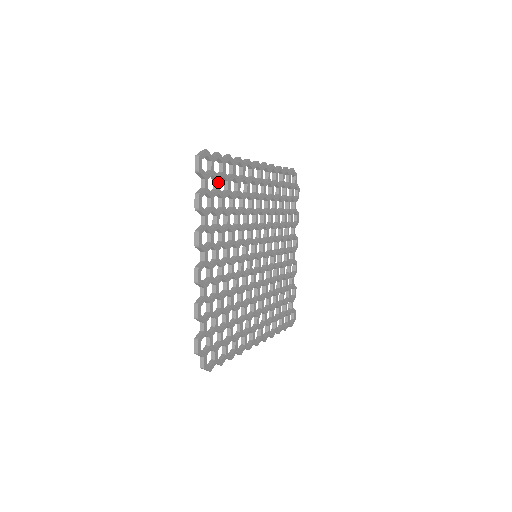
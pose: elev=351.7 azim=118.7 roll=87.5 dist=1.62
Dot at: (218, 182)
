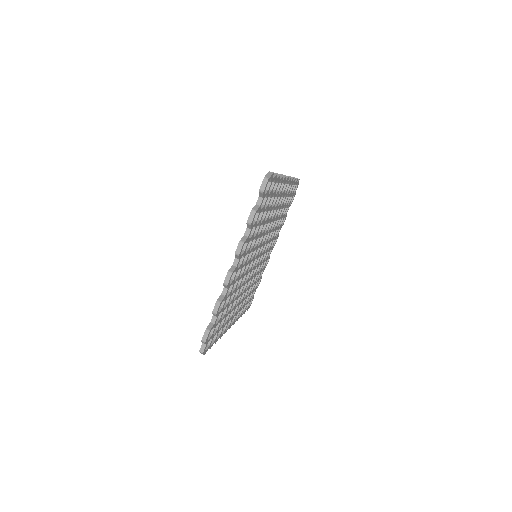
Dot at: (267, 199)
